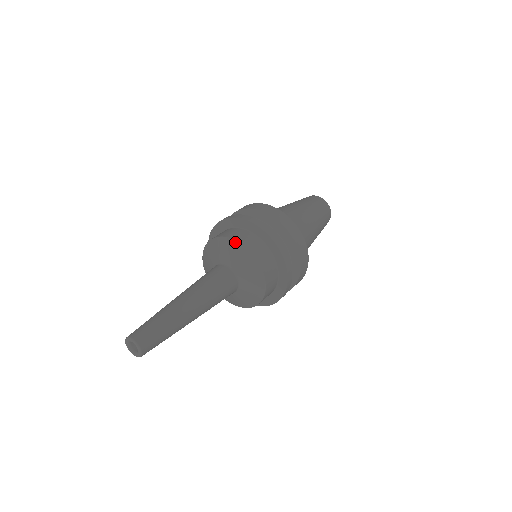
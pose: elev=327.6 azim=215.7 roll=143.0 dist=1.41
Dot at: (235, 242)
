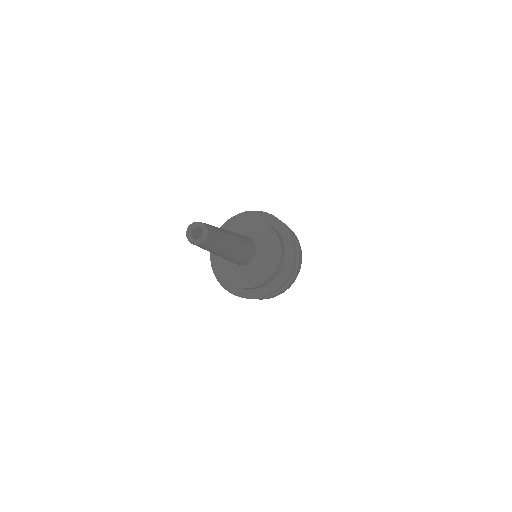
Dot at: (241, 218)
